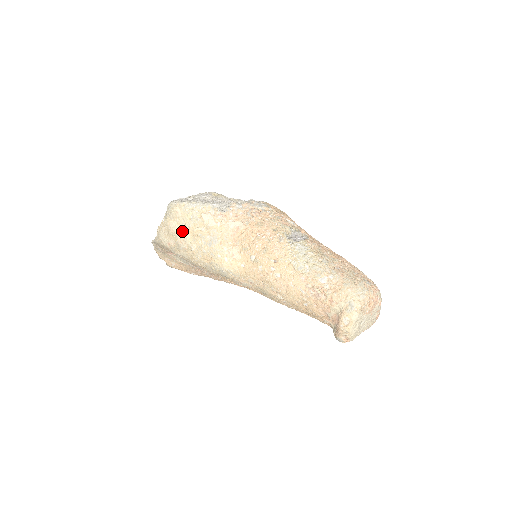
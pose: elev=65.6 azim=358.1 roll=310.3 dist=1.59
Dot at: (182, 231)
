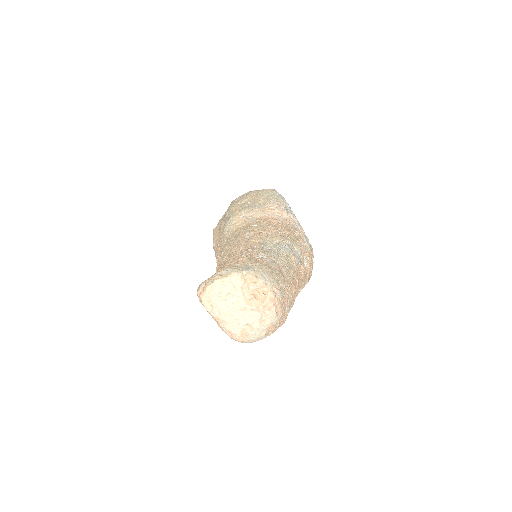
Dot at: (252, 195)
